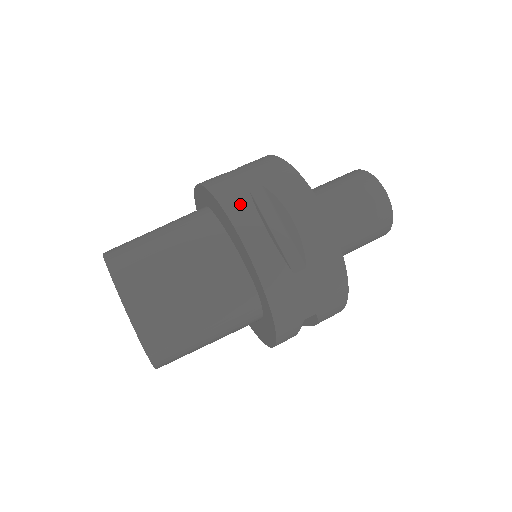
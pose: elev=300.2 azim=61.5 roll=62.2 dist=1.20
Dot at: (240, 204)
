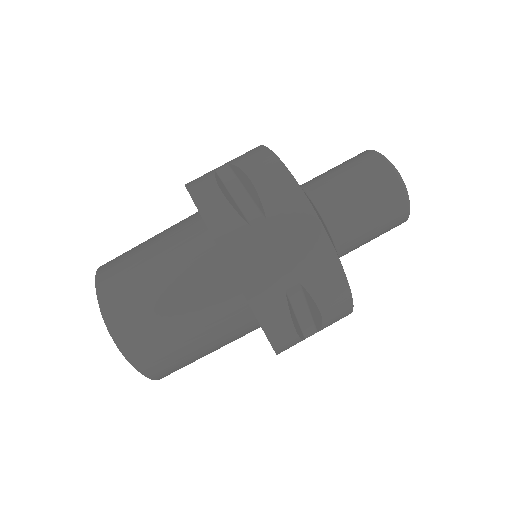
Dot at: (202, 180)
